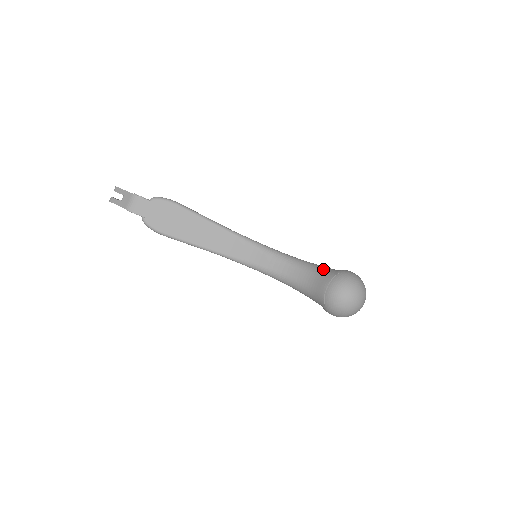
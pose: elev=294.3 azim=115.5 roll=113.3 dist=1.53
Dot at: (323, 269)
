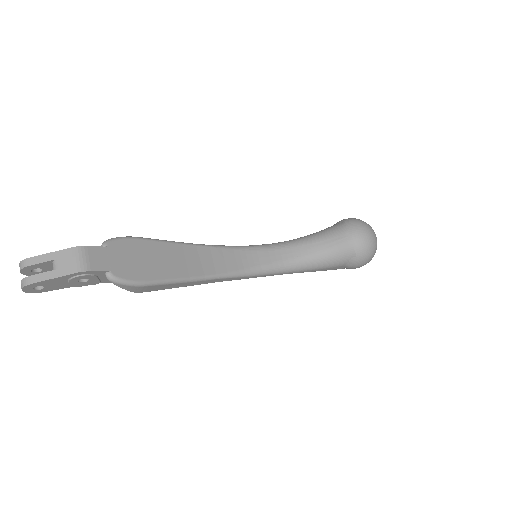
Dot at: (324, 230)
